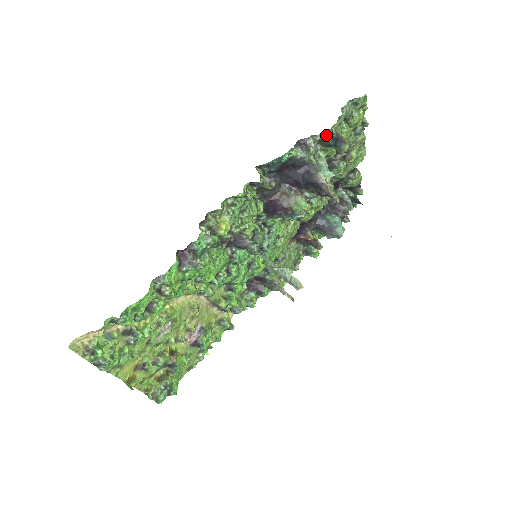
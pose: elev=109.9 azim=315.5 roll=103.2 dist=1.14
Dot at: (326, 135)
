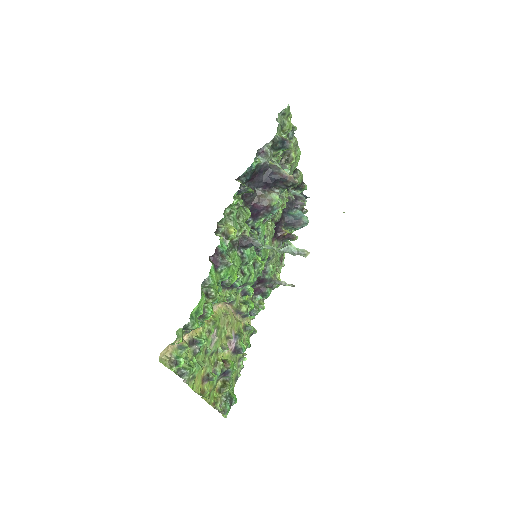
Dot at: (275, 141)
